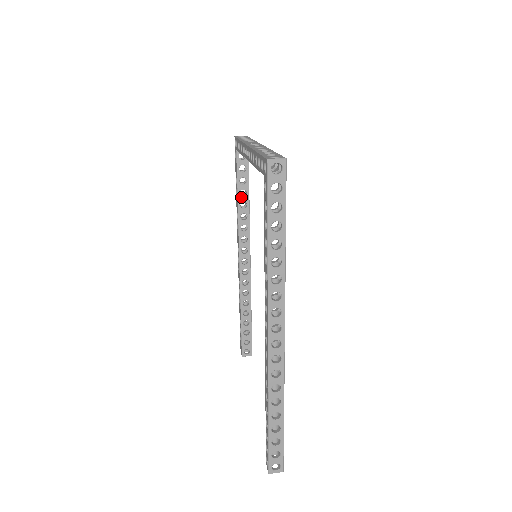
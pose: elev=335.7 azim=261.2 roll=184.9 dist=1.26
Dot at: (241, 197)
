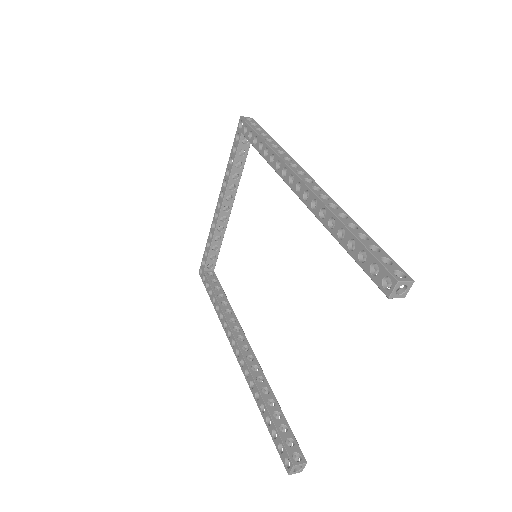
Dot at: (220, 298)
